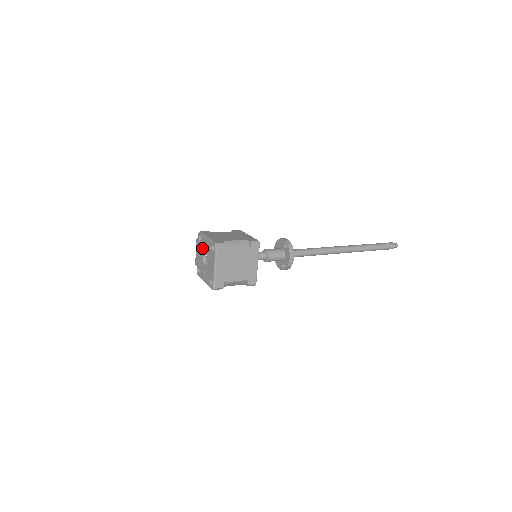
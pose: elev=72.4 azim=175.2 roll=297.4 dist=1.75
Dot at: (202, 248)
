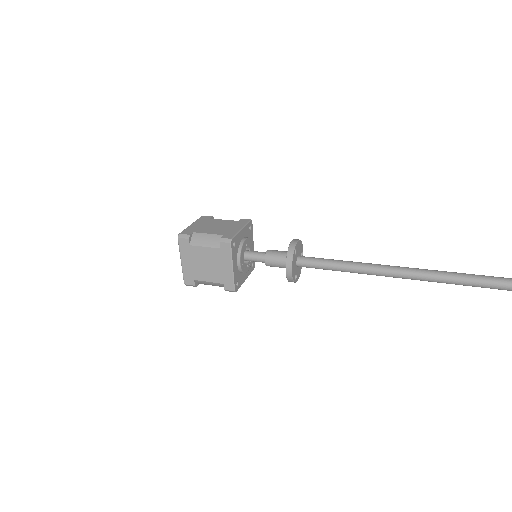
Dot at: occluded
